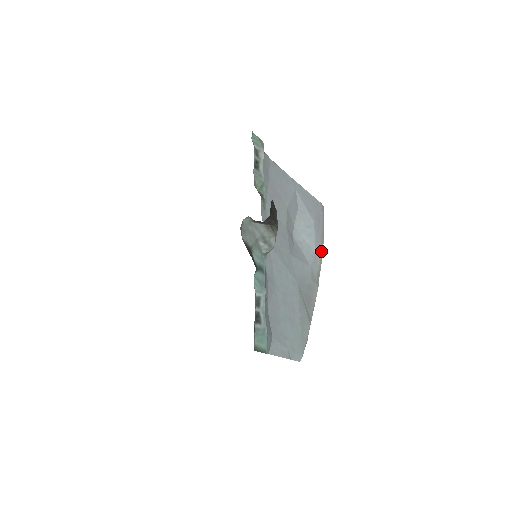
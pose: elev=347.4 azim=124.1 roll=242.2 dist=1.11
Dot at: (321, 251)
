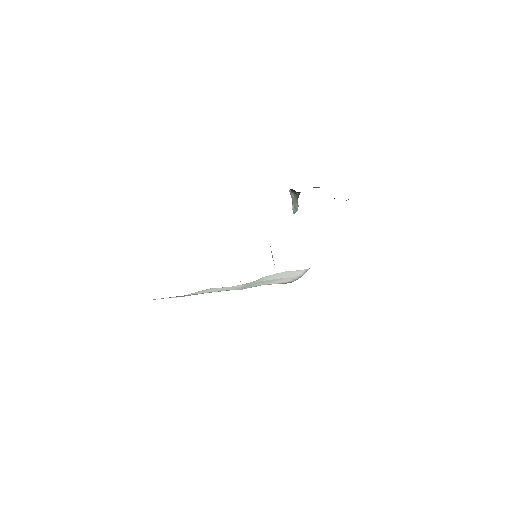
Dot at: occluded
